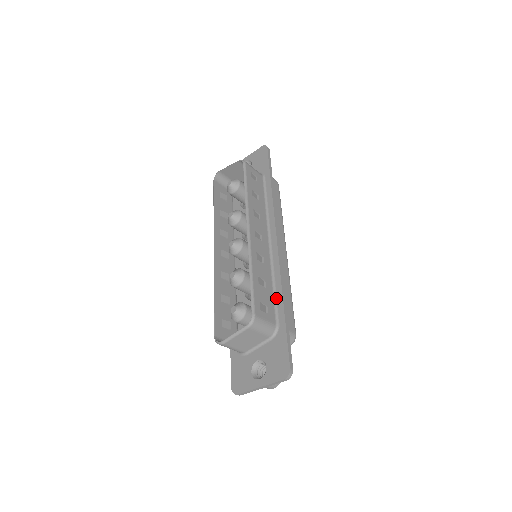
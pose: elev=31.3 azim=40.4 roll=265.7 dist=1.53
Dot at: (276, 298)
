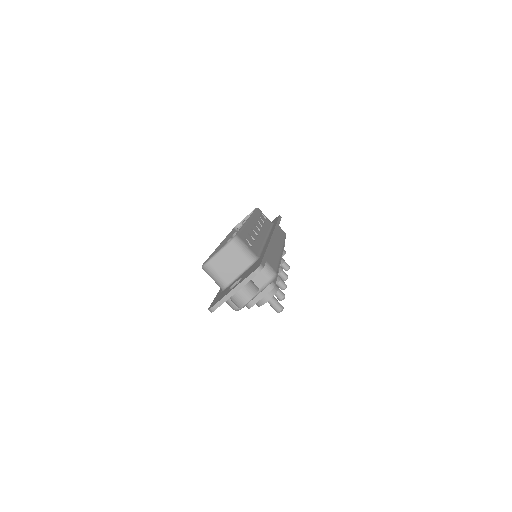
Dot at: (262, 250)
